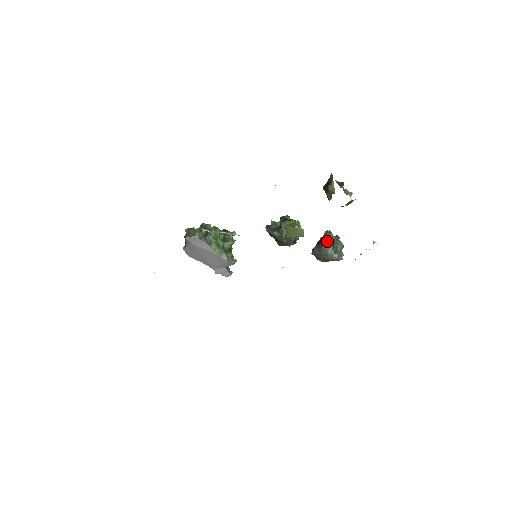
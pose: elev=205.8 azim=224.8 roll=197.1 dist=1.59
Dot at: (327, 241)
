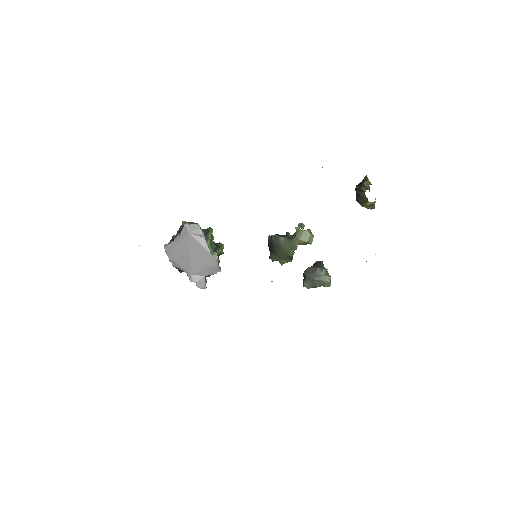
Dot at: (320, 265)
